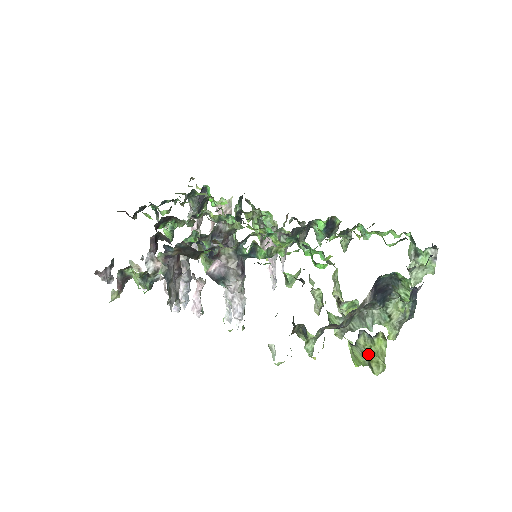
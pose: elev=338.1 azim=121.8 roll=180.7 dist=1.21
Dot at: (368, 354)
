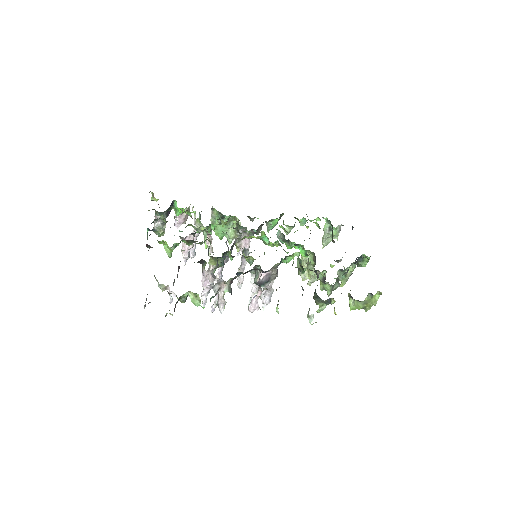
Dot at: (366, 303)
